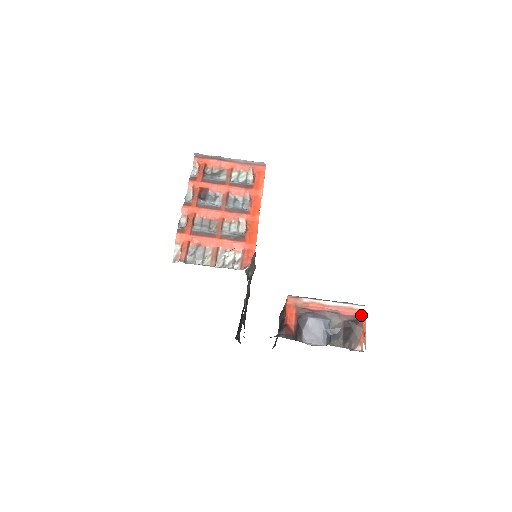
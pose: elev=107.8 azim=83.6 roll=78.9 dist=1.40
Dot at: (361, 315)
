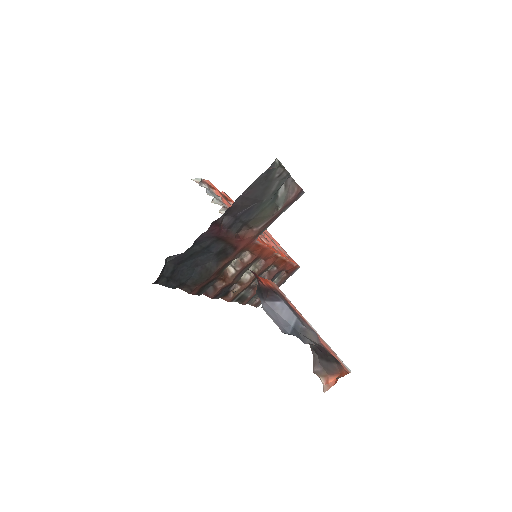
Dot at: (344, 367)
